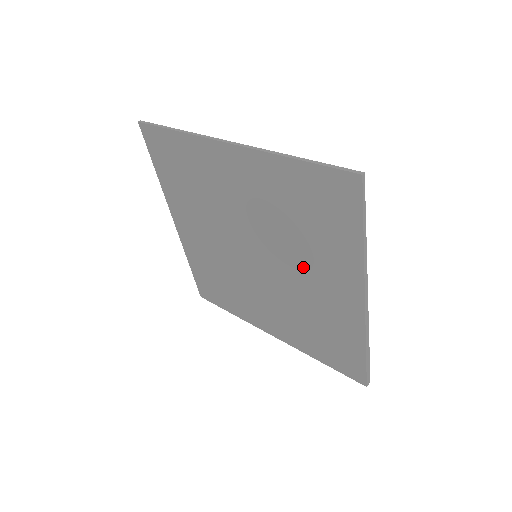
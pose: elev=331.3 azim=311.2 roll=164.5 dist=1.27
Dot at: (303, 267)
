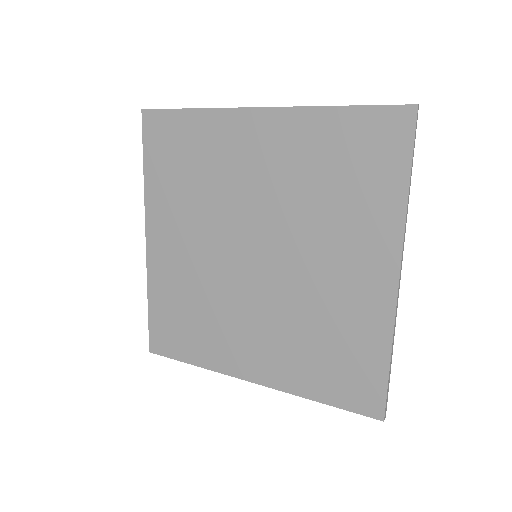
Dot at: (322, 249)
